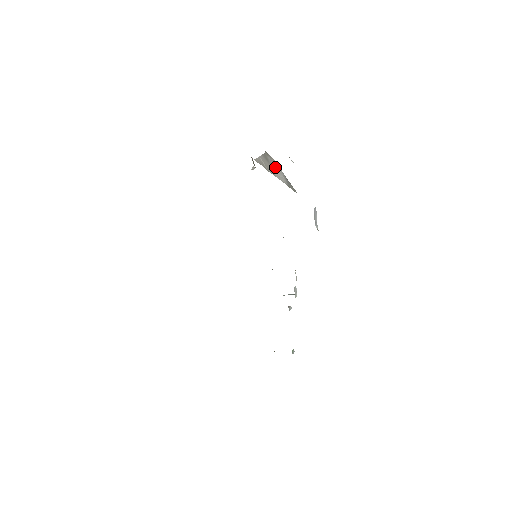
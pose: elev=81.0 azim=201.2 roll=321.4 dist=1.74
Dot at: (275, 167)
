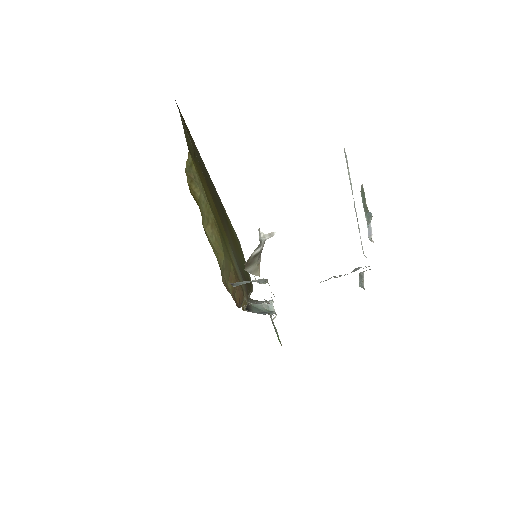
Dot at: occluded
